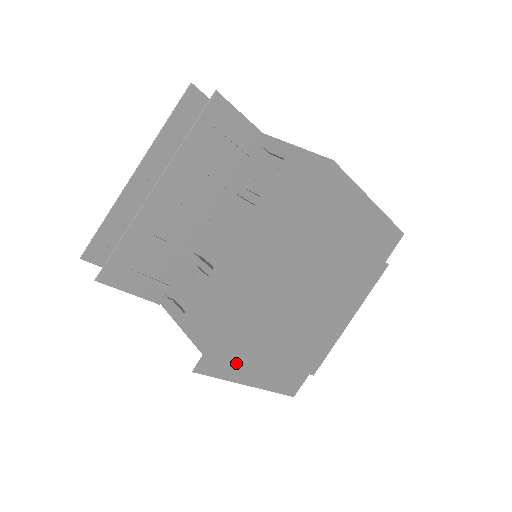
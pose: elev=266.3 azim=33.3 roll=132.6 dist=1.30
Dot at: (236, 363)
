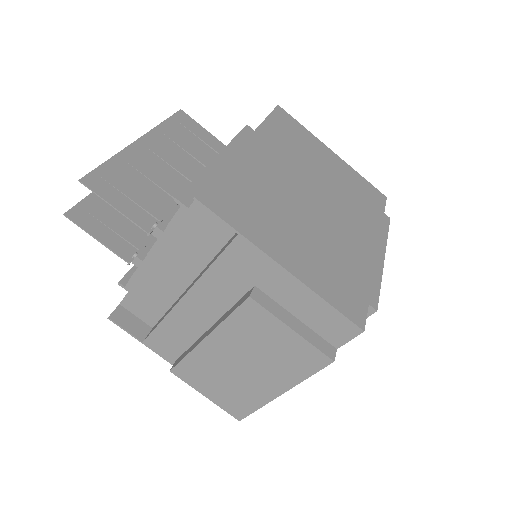
Dot at: (250, 221)
